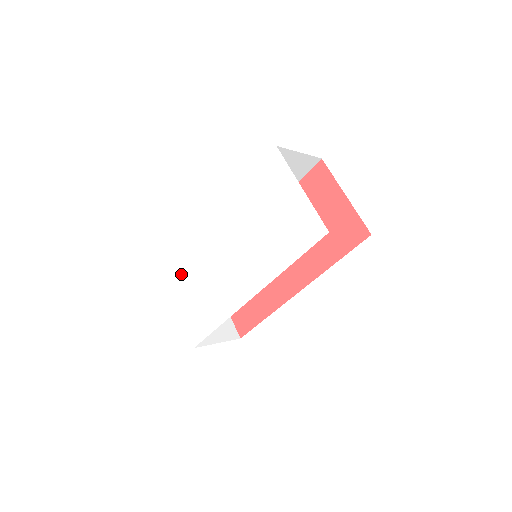
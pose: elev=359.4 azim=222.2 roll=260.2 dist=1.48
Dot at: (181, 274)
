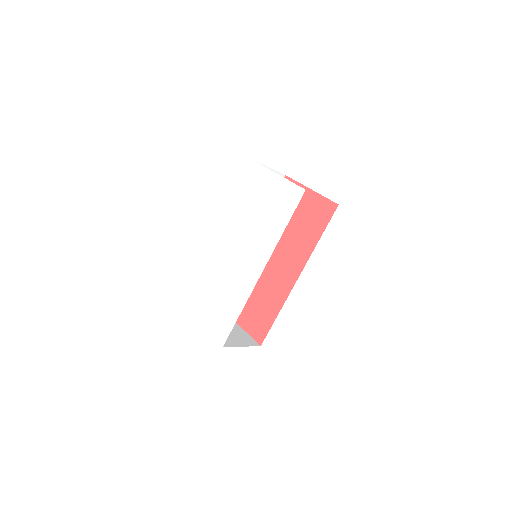
Dot at: (197, 293)
